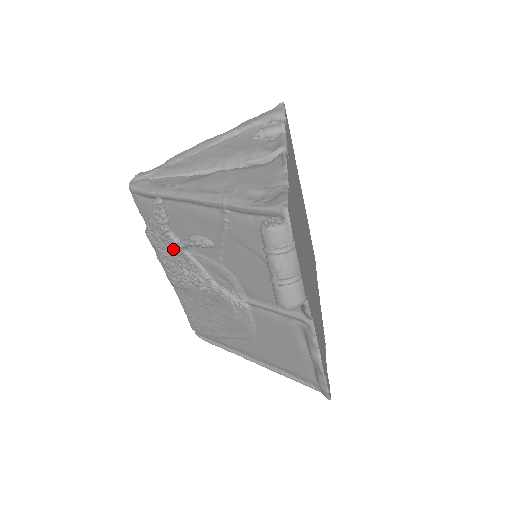
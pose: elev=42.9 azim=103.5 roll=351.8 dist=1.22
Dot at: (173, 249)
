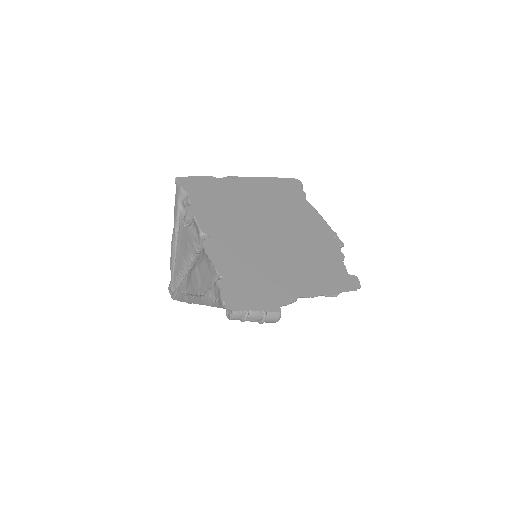
Dot at: occluded
